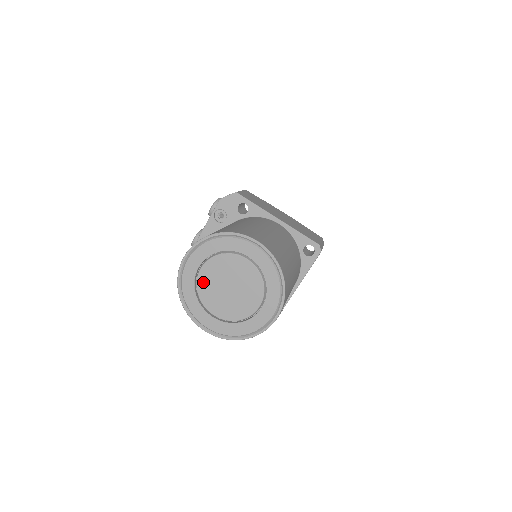
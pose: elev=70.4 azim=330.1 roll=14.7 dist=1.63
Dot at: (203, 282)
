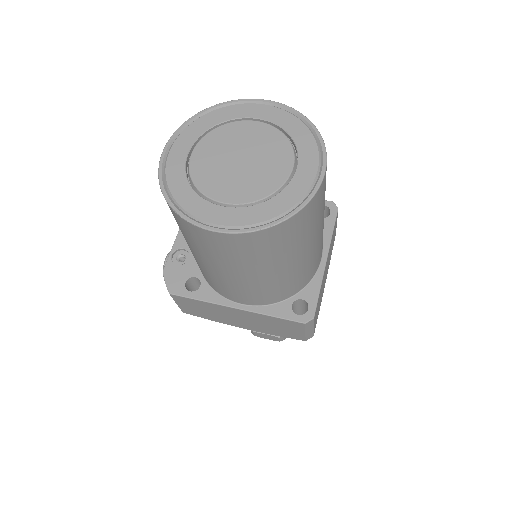
Dot at: (199, 167)
